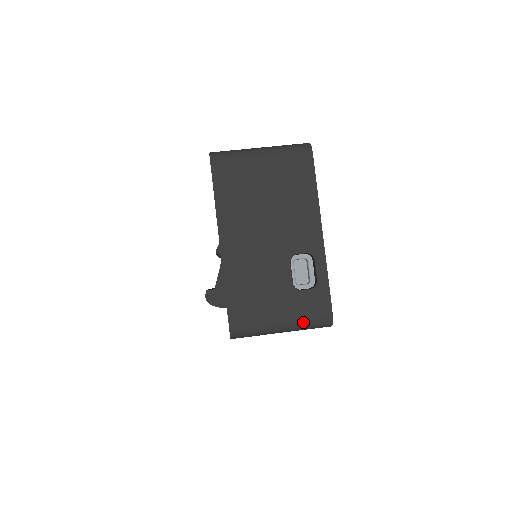
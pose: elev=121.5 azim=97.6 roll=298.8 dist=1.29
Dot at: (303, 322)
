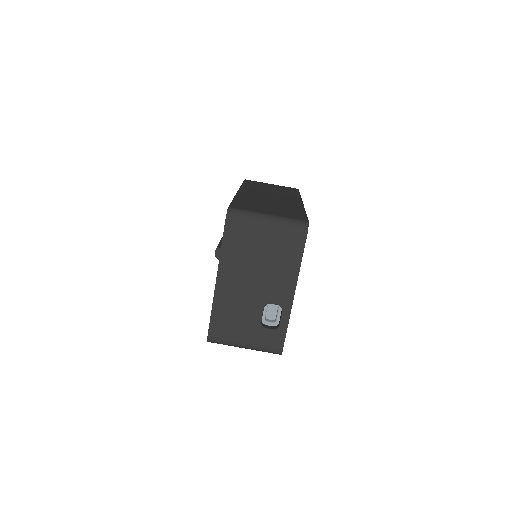
Dot at: (260, 349)
